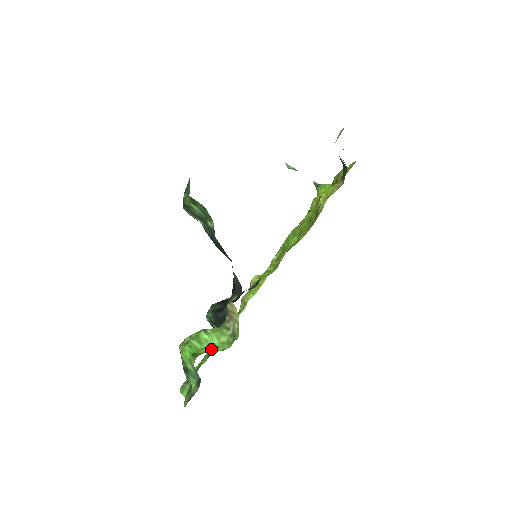
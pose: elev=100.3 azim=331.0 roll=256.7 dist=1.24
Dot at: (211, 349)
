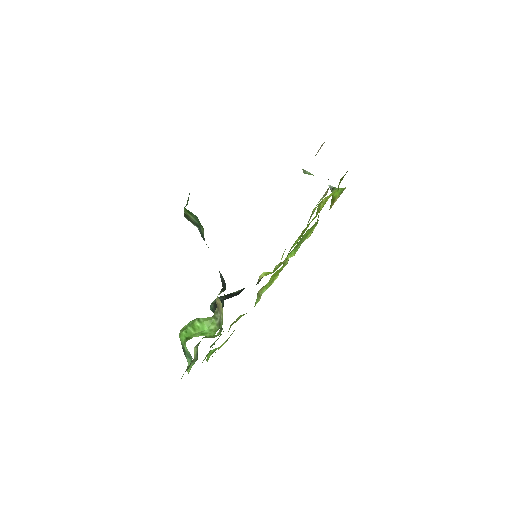
Dot at: (201, 335)
